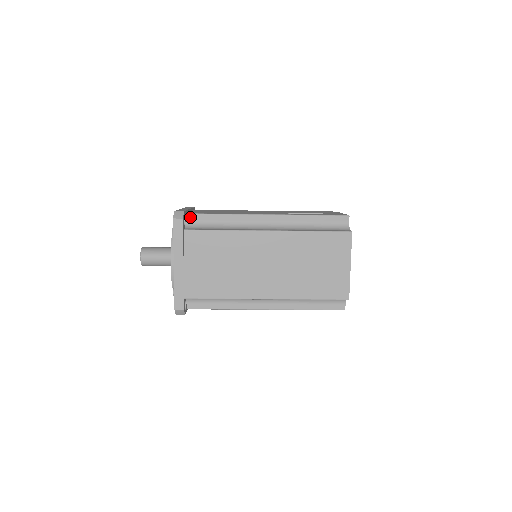
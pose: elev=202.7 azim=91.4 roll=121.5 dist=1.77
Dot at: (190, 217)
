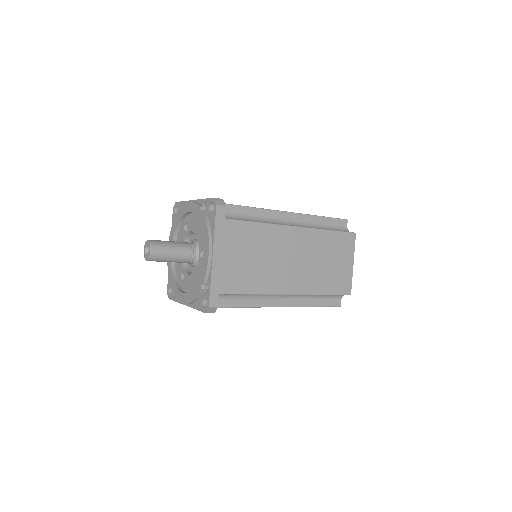
Dot at: occluded
